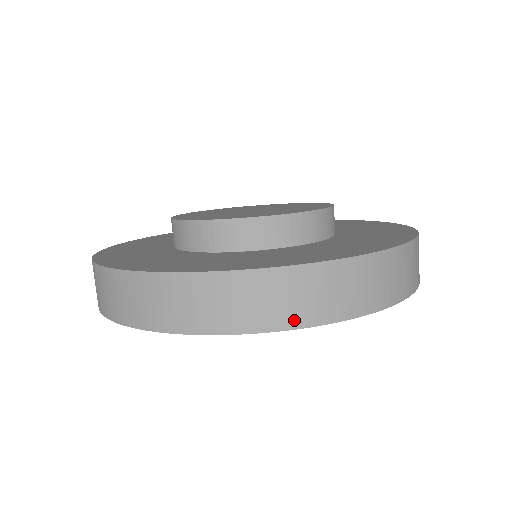
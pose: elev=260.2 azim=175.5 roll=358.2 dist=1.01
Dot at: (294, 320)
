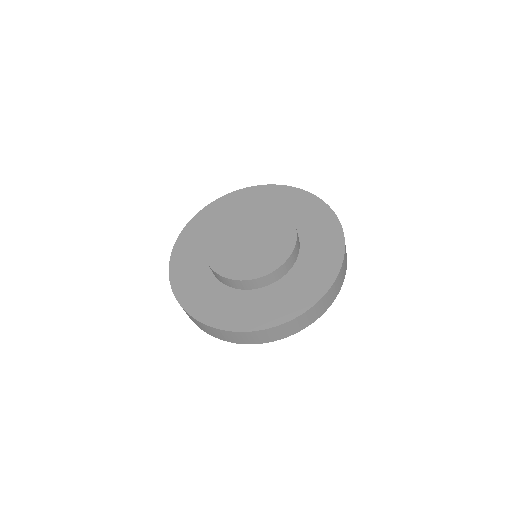
Dot at: (296, 331)
